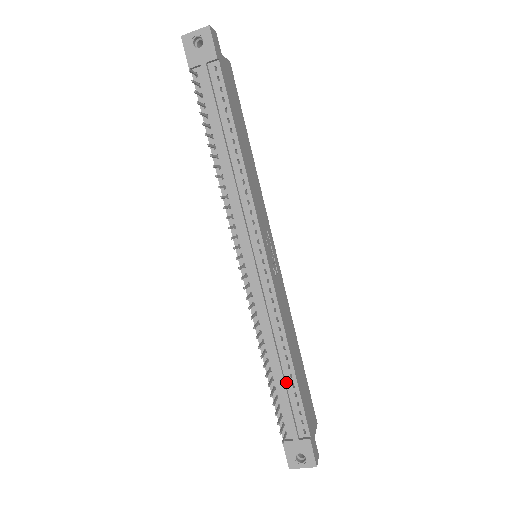
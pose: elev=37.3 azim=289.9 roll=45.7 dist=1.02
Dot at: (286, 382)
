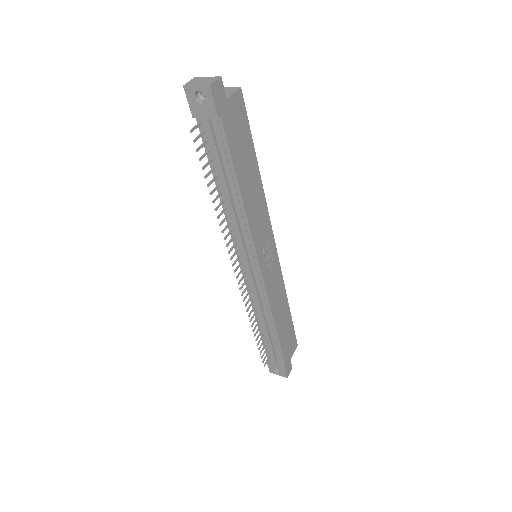
Dot at: (271, 336)
